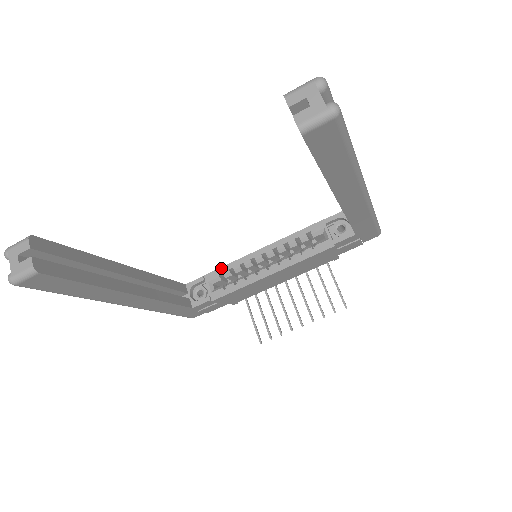
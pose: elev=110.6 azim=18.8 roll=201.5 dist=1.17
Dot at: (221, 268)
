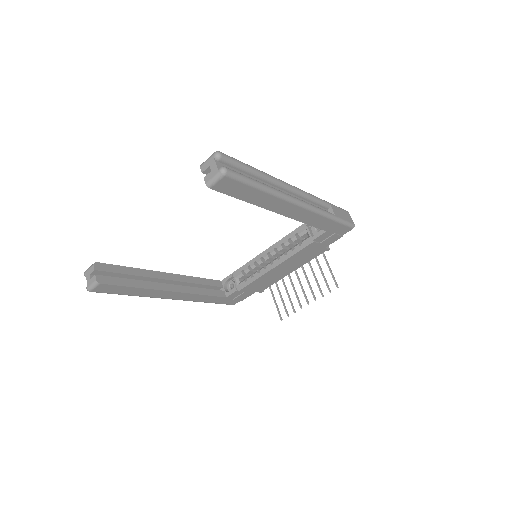
Dot at: (242, 266)
